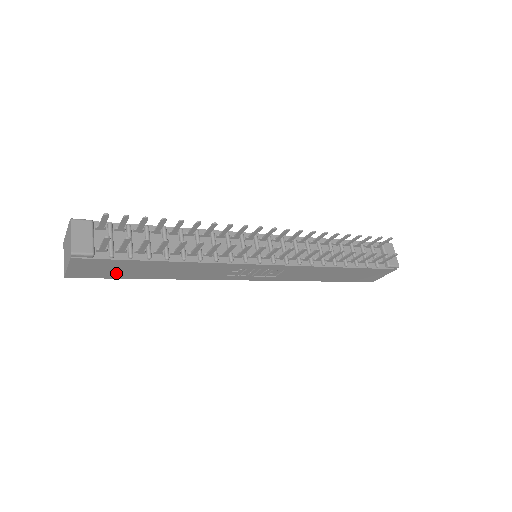
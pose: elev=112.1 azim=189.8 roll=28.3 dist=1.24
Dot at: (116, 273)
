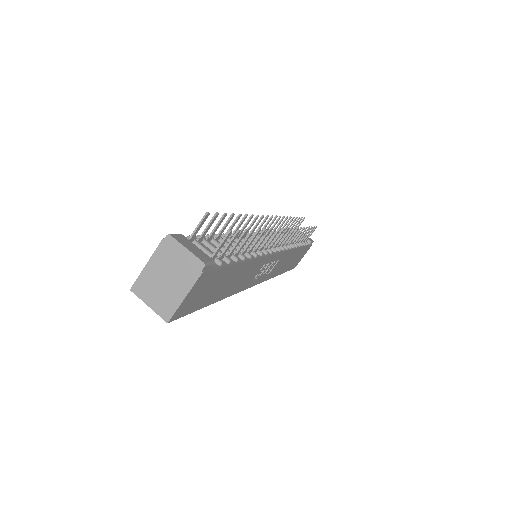
Dot at: (204, 298)
